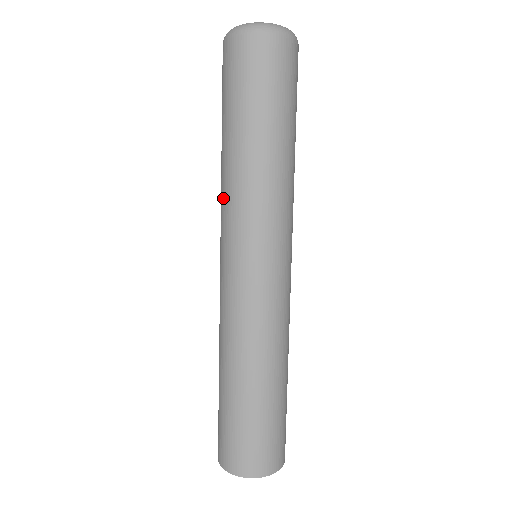
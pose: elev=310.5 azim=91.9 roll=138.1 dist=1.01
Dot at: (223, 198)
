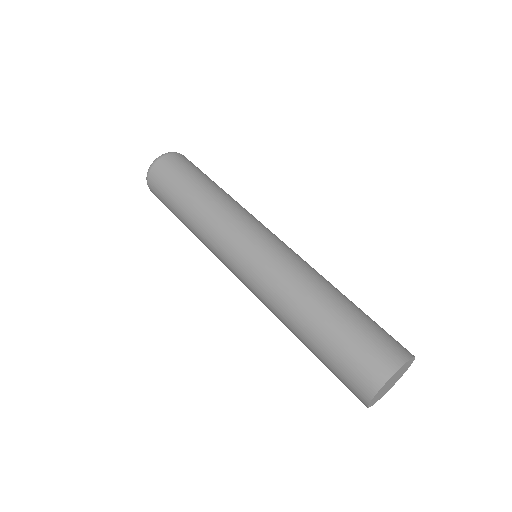
Dot at: (210, 228)
